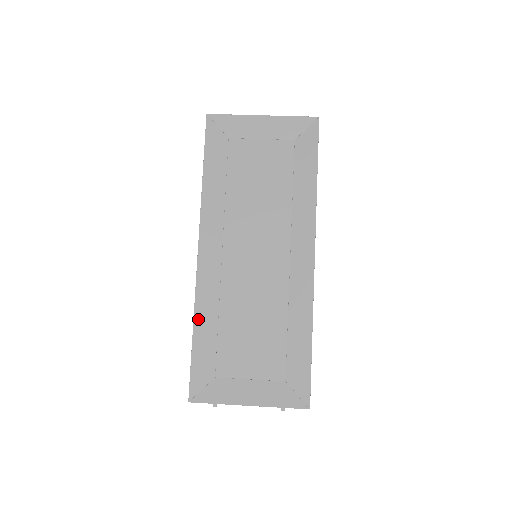
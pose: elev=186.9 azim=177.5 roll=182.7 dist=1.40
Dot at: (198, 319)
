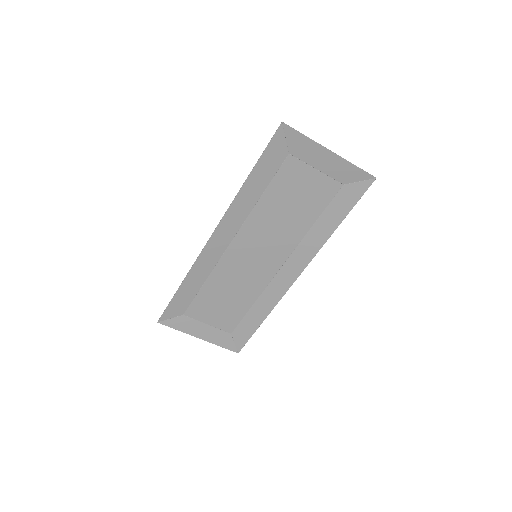
Dot at: (188, 279)
